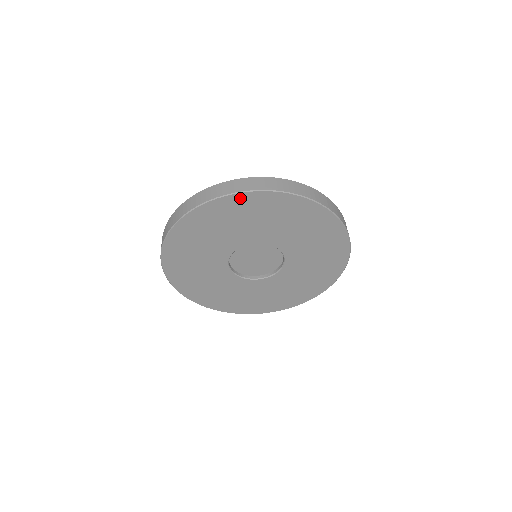
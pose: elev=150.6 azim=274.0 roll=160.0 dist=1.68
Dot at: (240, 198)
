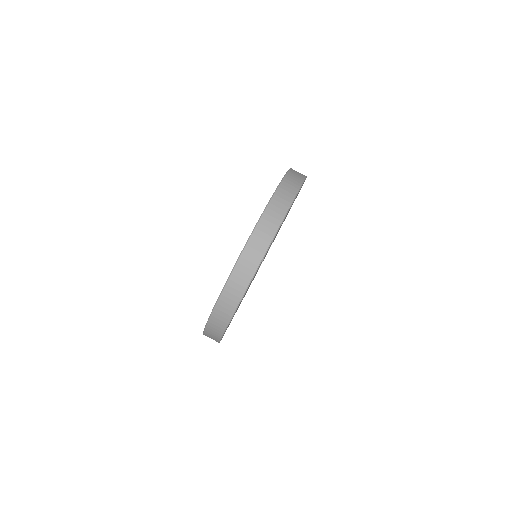
Dot at: occluded
